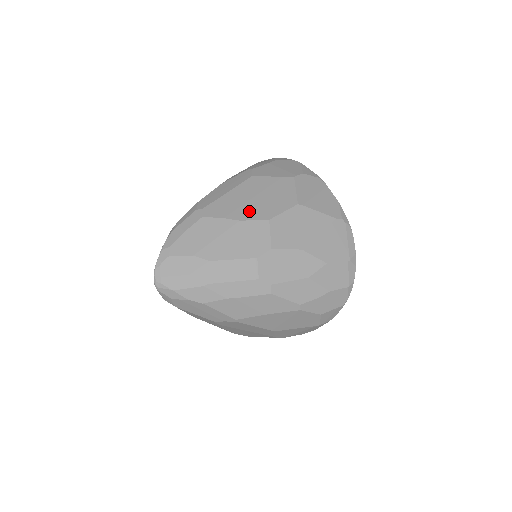
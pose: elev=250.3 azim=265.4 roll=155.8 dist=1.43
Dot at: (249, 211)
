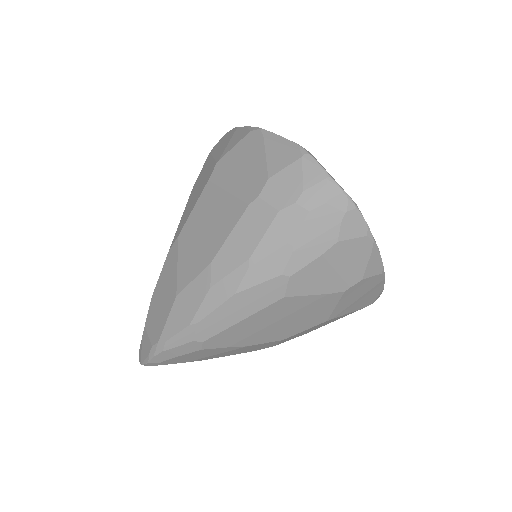
Dot at: (262, 337)
